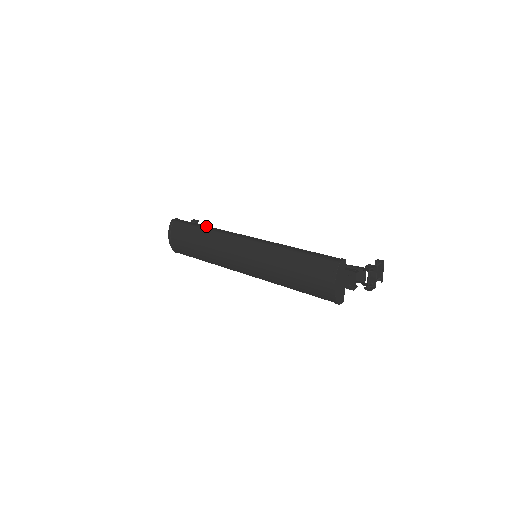
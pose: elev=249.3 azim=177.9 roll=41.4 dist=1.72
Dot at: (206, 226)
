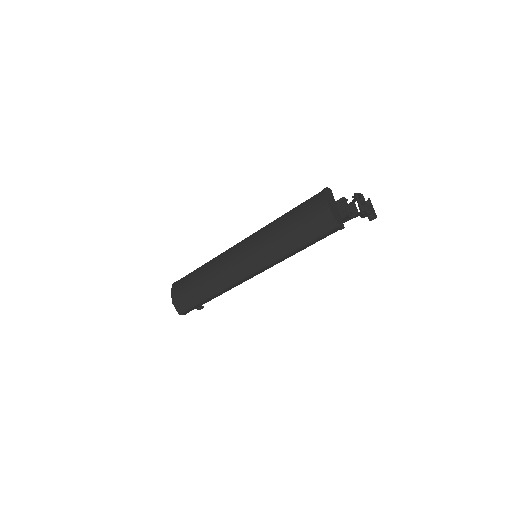
Dot at: occluded
